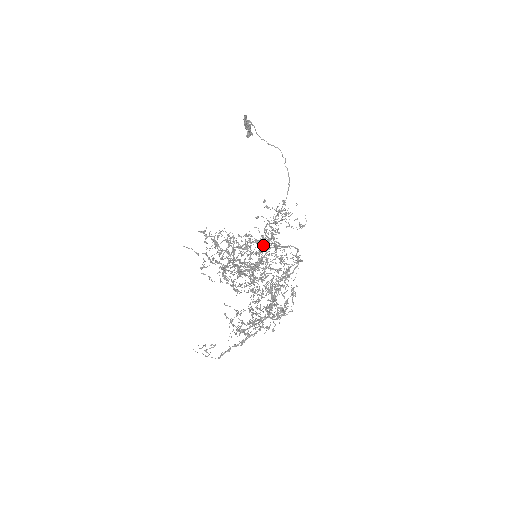
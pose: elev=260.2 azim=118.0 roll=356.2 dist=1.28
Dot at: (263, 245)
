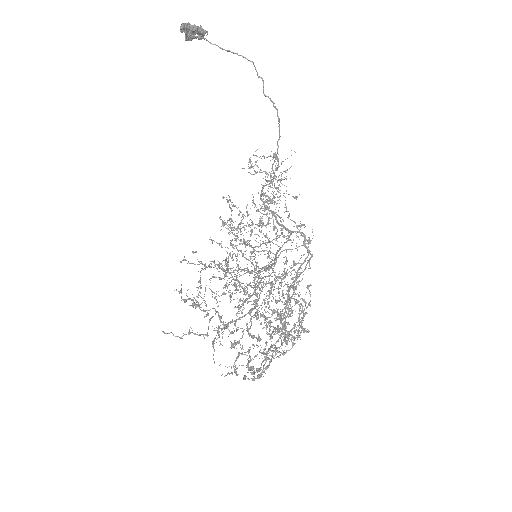
Dot at: (256, 272)
